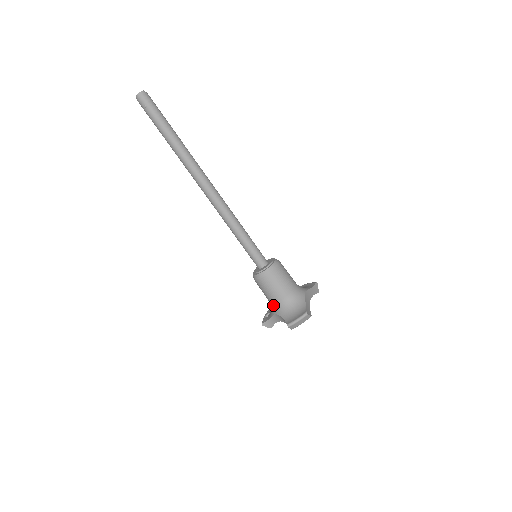
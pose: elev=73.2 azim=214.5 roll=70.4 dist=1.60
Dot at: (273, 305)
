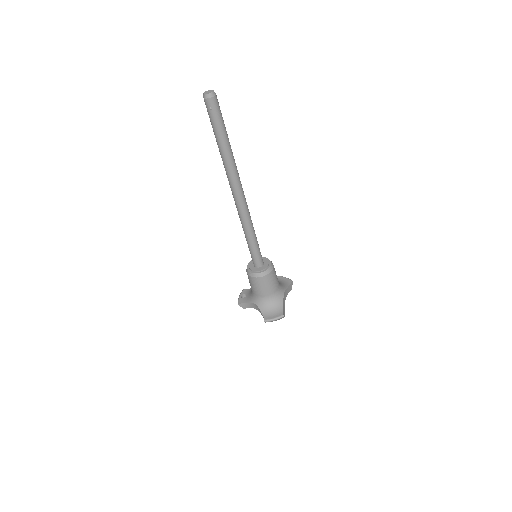
Dot at: (255, 296)
